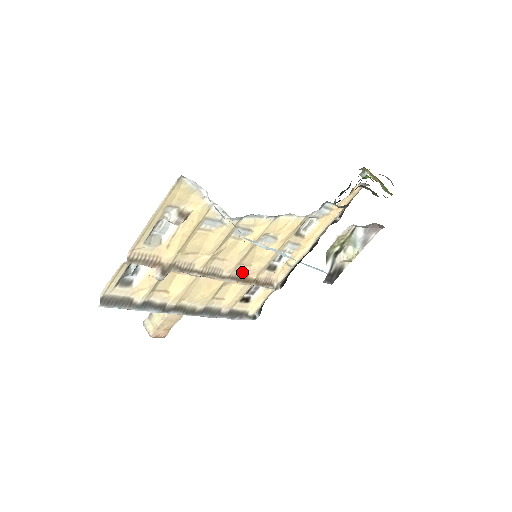
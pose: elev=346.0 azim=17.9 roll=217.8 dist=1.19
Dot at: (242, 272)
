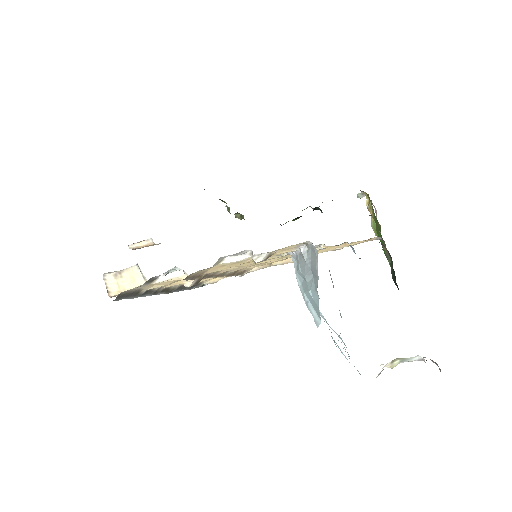
Dot at: occluded
